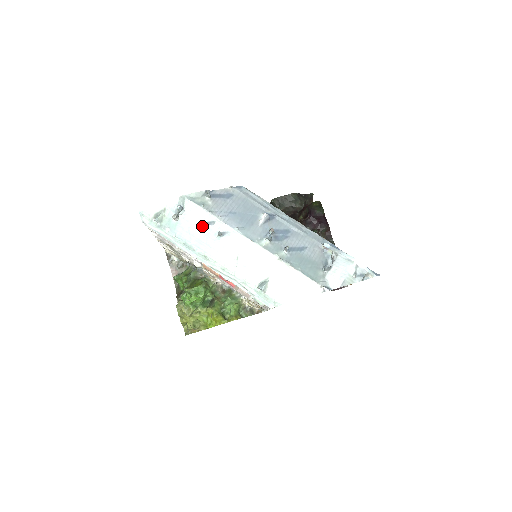
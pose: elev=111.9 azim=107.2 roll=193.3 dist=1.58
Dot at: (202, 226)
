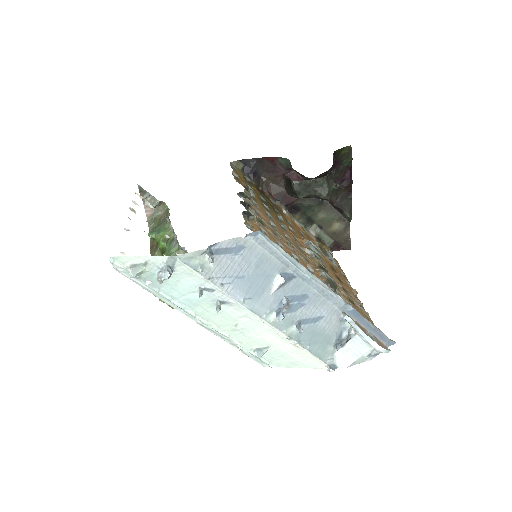
Dot at: (196, 289)
